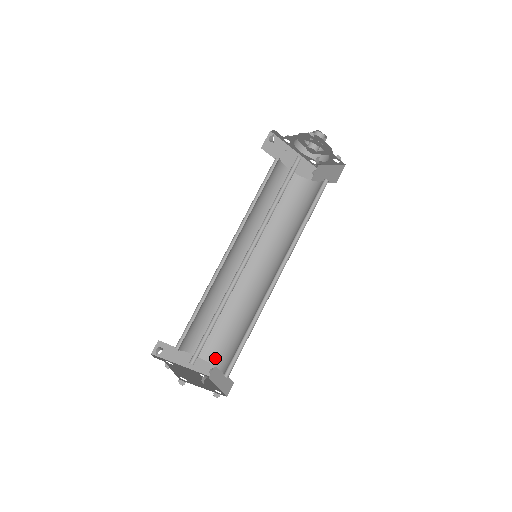
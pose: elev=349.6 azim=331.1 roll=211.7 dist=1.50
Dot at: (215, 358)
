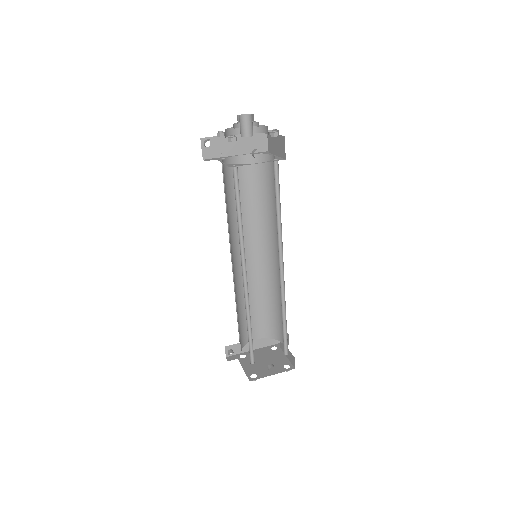
Dot at: (275, 335)
